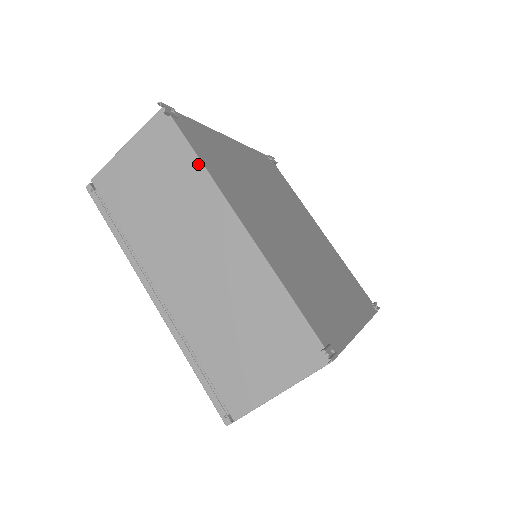
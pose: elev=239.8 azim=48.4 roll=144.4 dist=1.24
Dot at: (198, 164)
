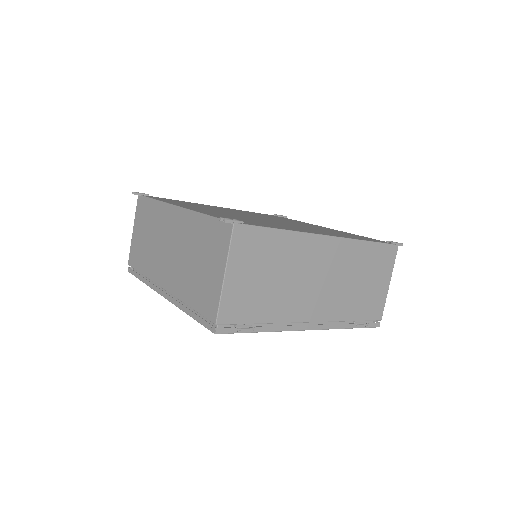
Dot at: (155, 202)
